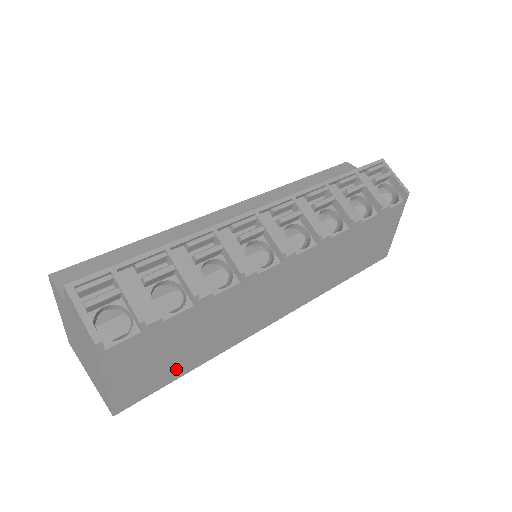
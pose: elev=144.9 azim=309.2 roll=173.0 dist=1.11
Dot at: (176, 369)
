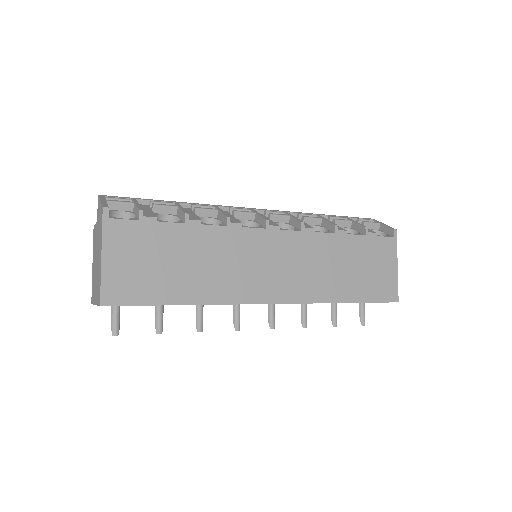
Dot at: (164, 290)
